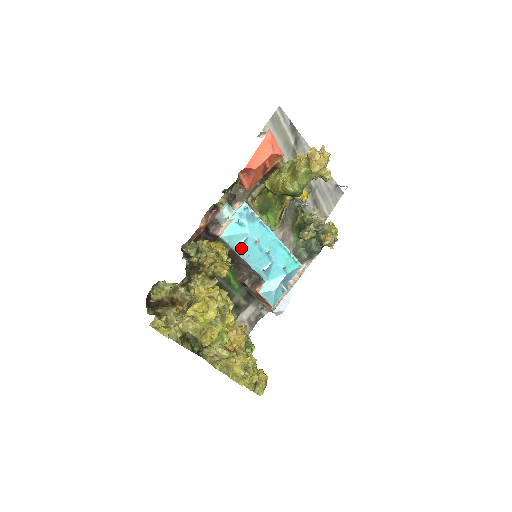
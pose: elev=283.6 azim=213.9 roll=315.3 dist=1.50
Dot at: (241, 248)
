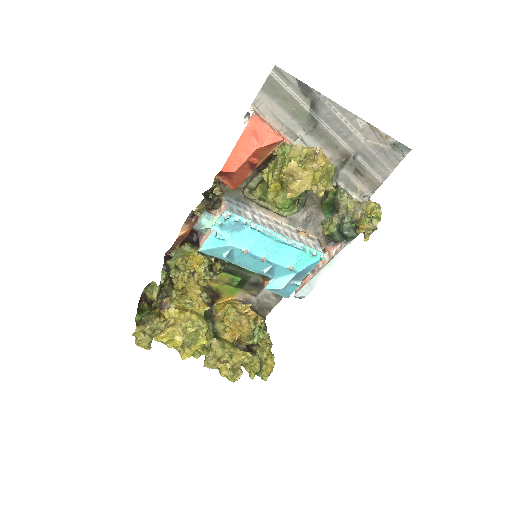
Dot at: (228, 257)
